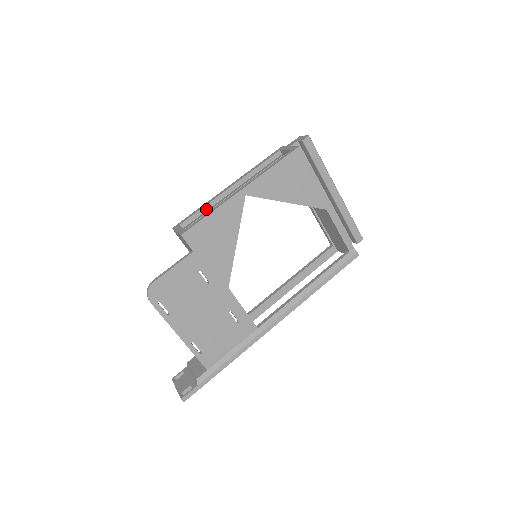
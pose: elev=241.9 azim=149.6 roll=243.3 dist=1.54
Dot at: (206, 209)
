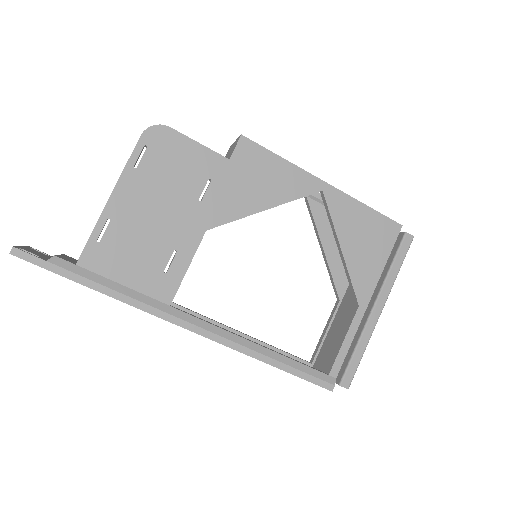
Dot at: occluded
